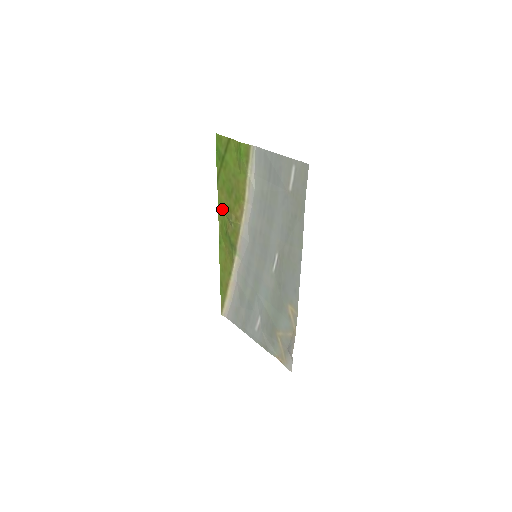
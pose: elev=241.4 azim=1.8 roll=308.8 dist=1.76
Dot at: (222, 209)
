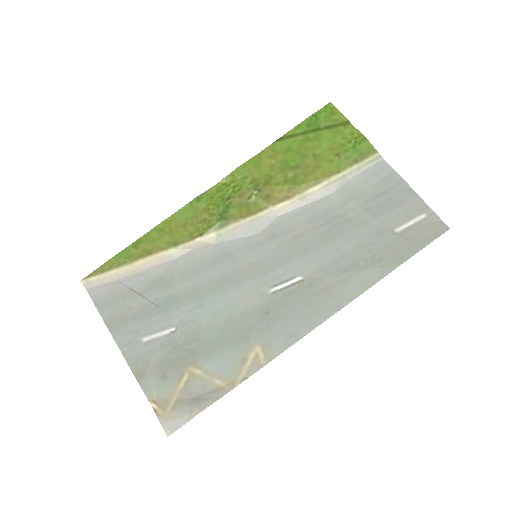
Dot at: (251, 171)
